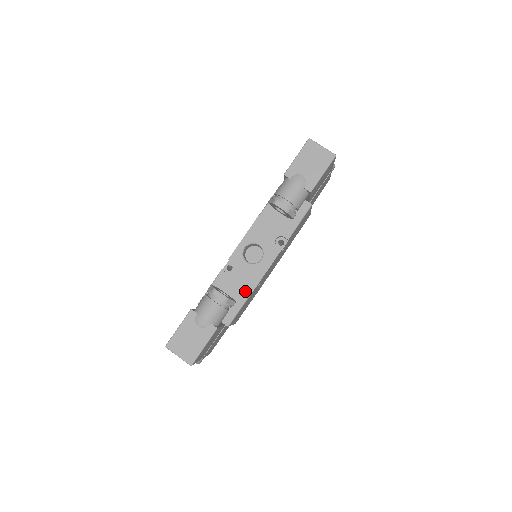
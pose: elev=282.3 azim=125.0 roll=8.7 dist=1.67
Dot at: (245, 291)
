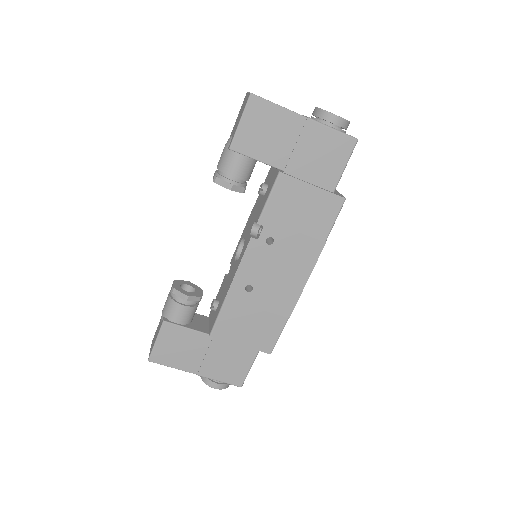
Dot at: (225, 293)
